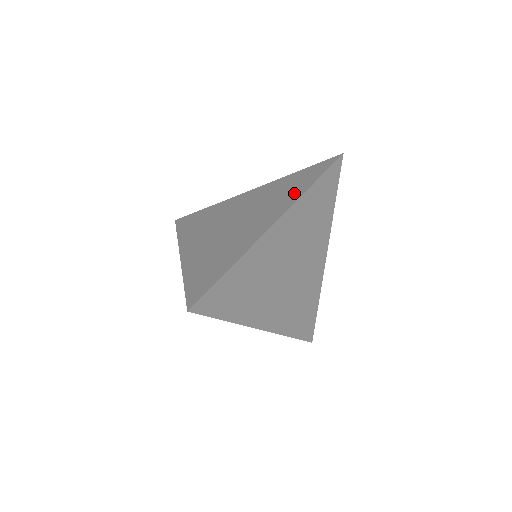
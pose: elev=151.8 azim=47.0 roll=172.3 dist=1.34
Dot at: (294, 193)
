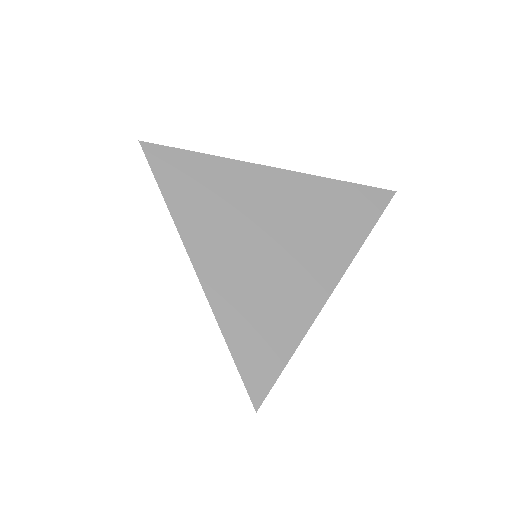
Dot at: occluded
